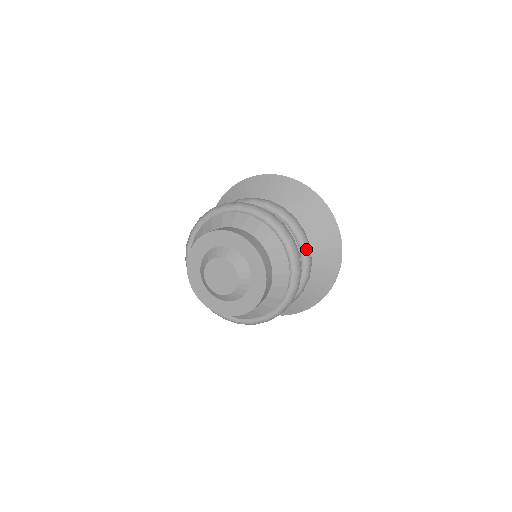
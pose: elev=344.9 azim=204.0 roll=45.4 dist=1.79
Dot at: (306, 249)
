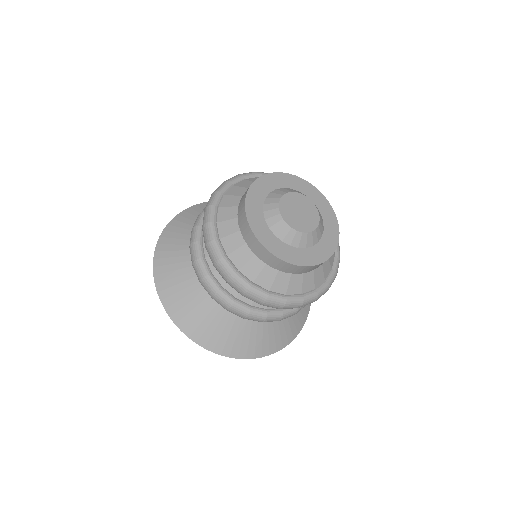
Dot at: occluded
